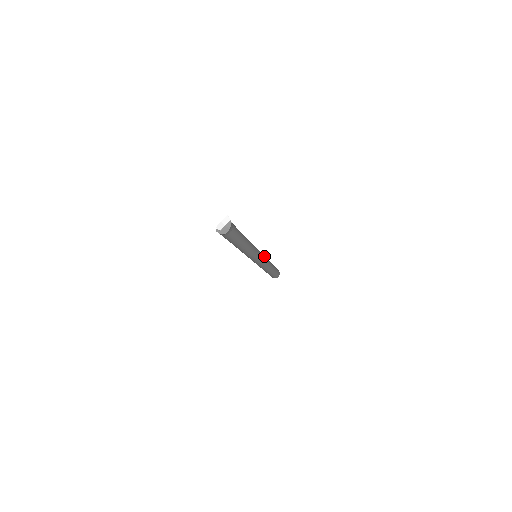
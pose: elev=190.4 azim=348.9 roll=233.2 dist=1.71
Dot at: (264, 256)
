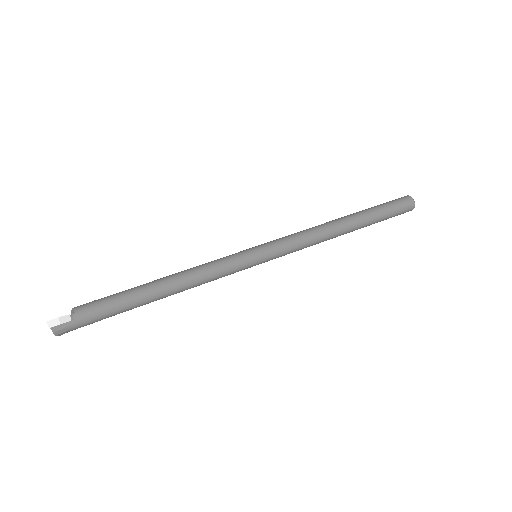
Dot at: (284, 245)
